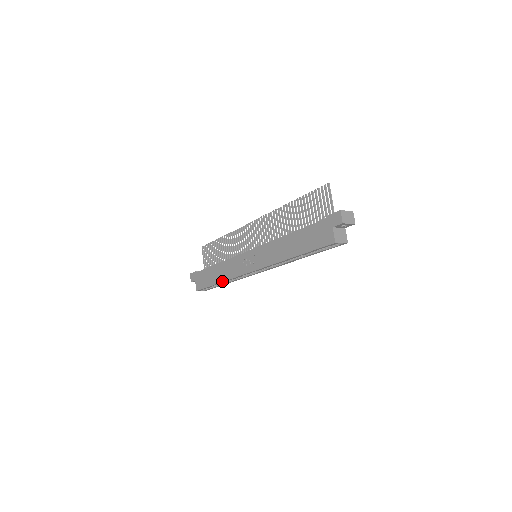
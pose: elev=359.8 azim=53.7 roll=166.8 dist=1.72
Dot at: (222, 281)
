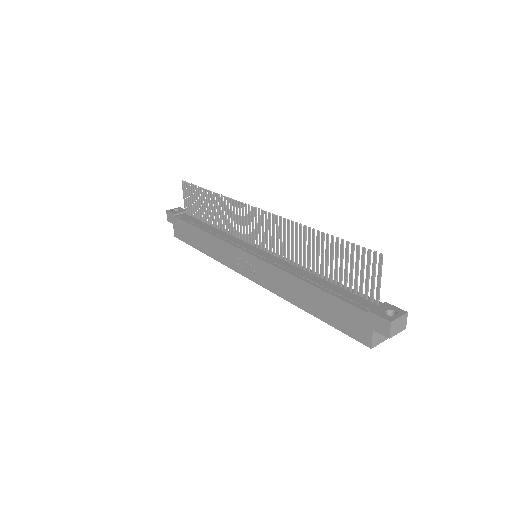
Dot at: (208, 255)
